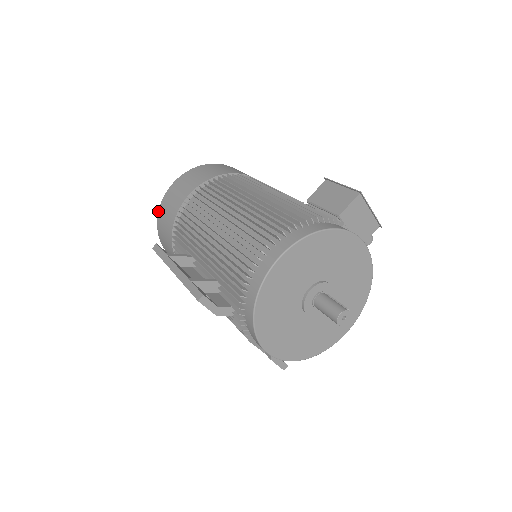
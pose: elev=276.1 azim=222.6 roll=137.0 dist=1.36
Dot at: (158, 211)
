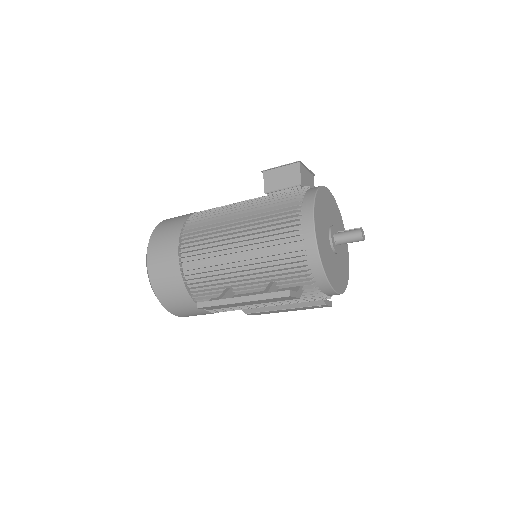
Dot at: (153, 290)
